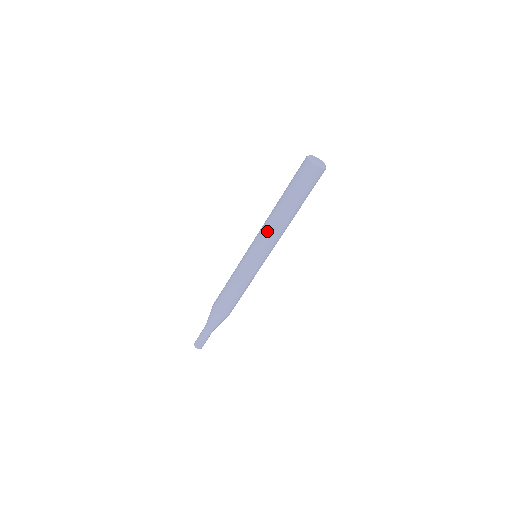
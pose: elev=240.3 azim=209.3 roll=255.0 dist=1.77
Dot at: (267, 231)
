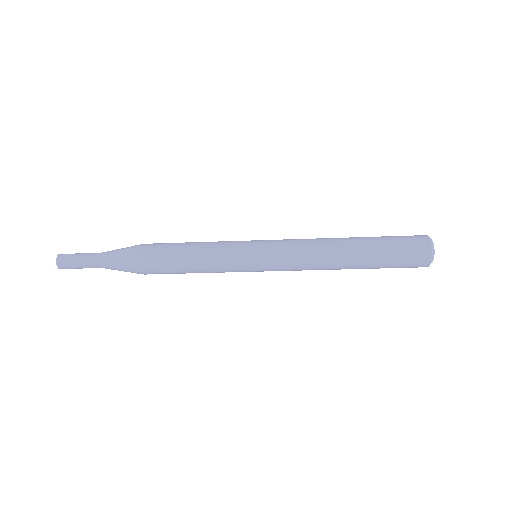
Dot at: occluded
